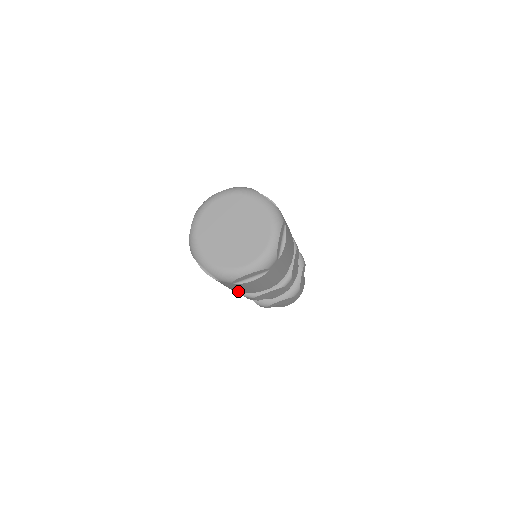
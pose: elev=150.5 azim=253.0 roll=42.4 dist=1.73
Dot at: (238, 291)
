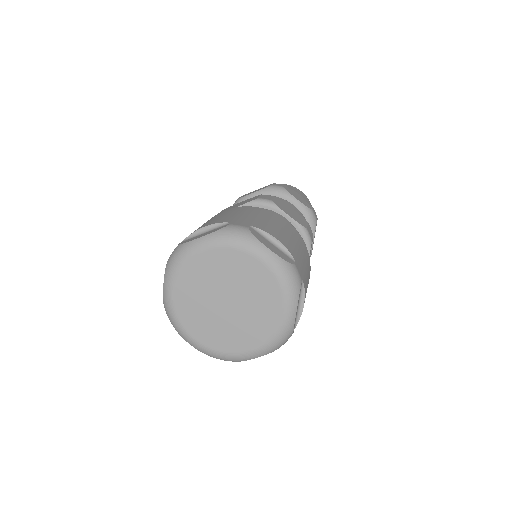
Dot at: occluded
